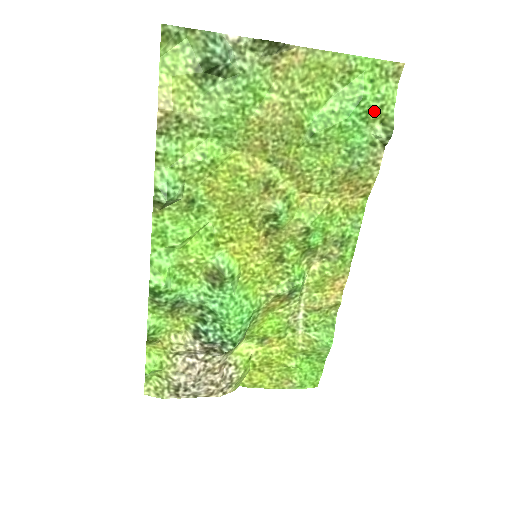
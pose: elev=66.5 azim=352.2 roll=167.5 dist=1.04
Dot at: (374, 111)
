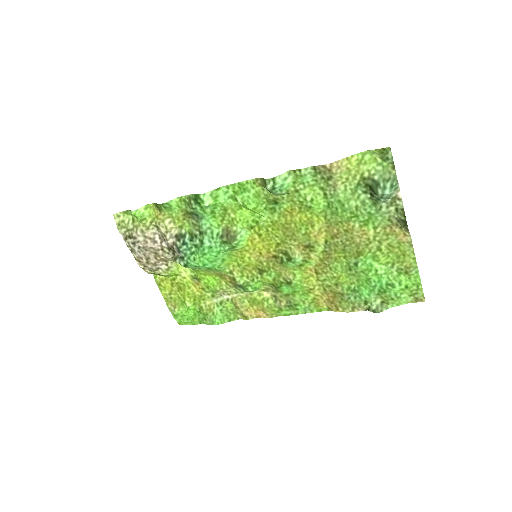
Dot at: (388, 295)
